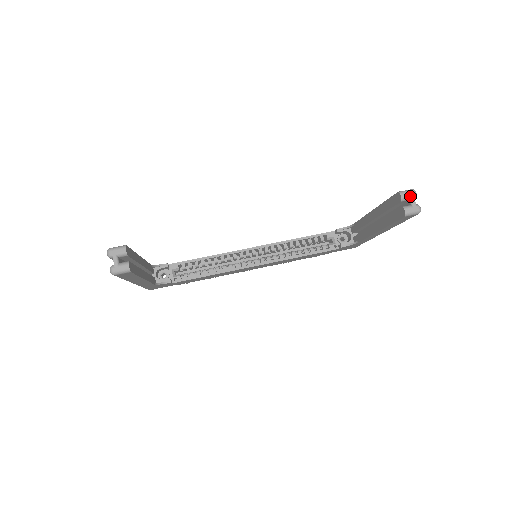
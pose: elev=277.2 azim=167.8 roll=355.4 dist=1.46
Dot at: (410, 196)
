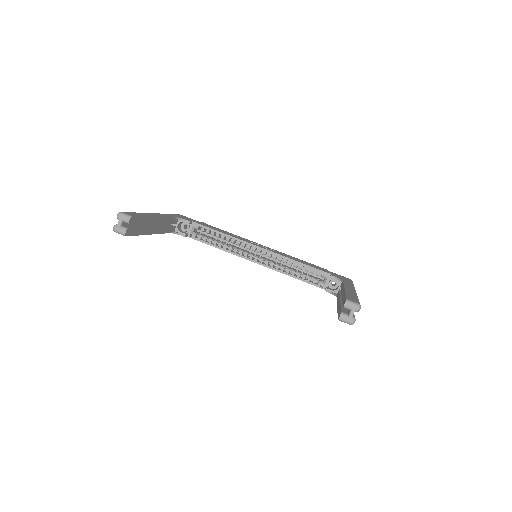
Dot at: (352, 308)
